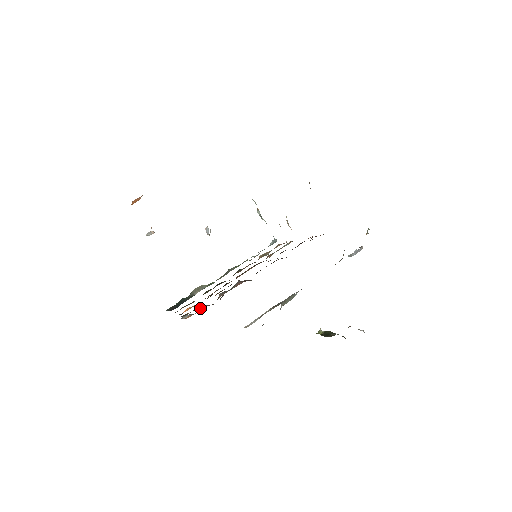
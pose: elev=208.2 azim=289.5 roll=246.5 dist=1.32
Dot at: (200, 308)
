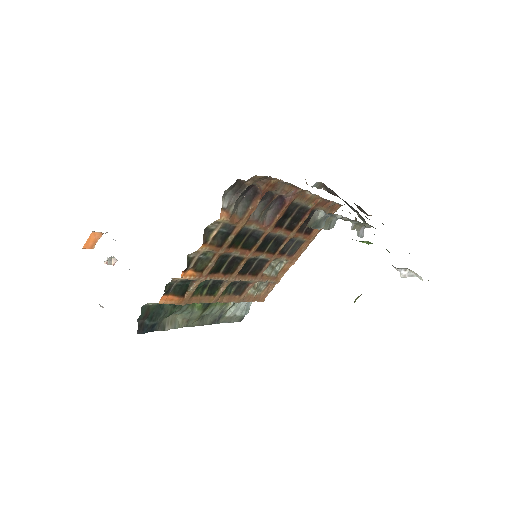
Dot at: (234, 213)
